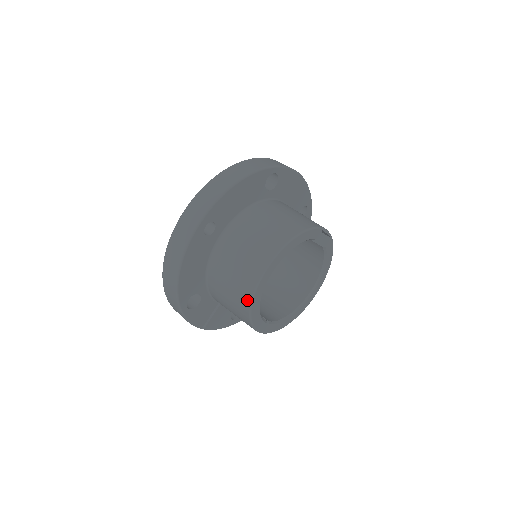
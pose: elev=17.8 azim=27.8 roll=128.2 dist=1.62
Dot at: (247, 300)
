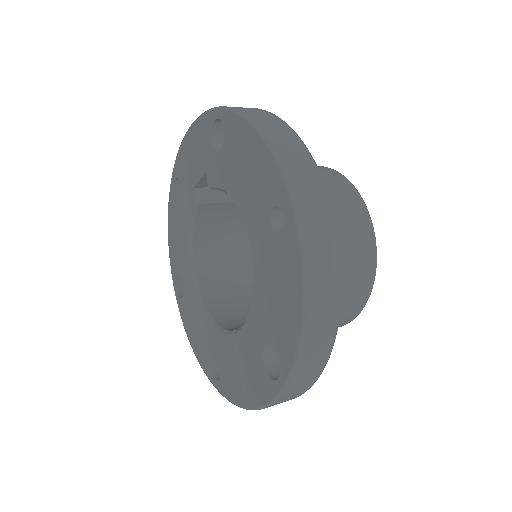
Dot at: (370, 279)
